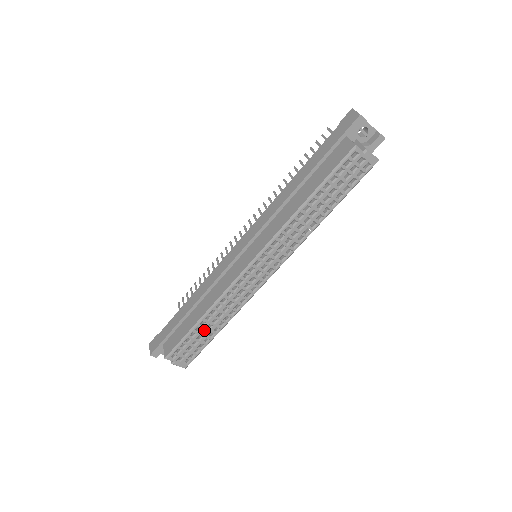
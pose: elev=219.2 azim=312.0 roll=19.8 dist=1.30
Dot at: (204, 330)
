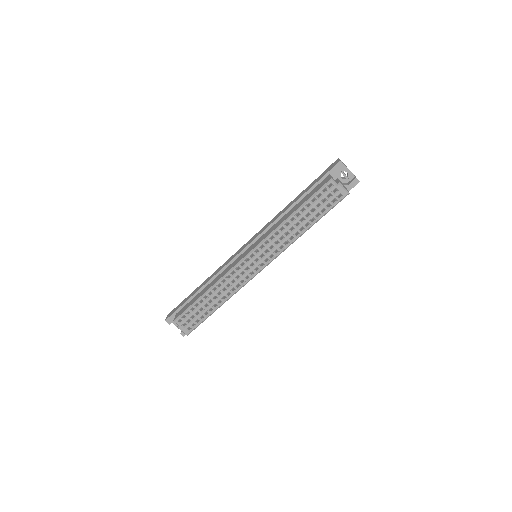
Dot at: (207, 305)
